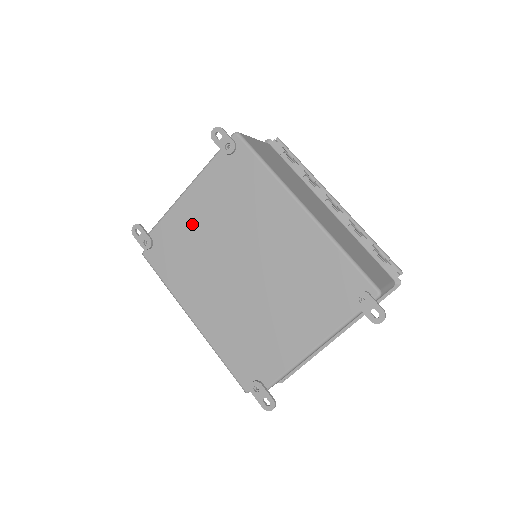
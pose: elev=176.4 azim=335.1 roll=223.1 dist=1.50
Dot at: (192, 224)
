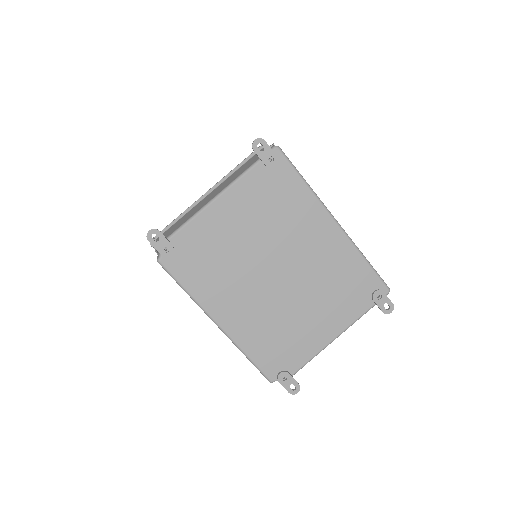
Dot at: (224, 231)
